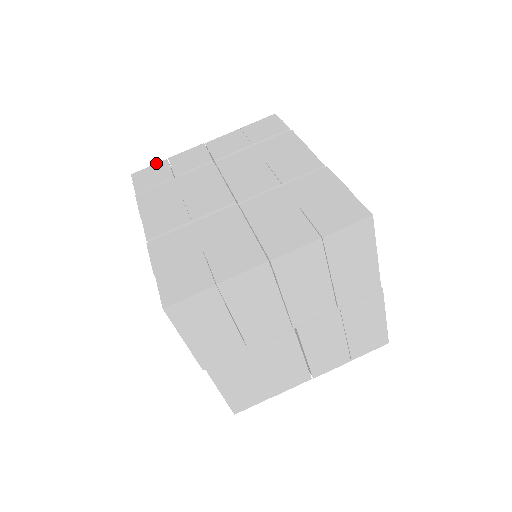
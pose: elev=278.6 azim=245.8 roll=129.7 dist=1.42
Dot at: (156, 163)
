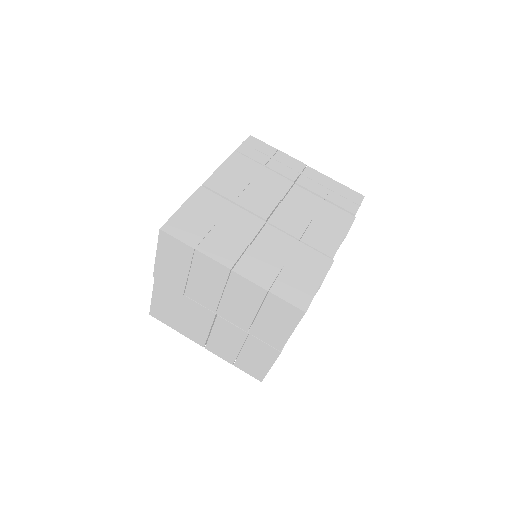
Dot at: occluded
